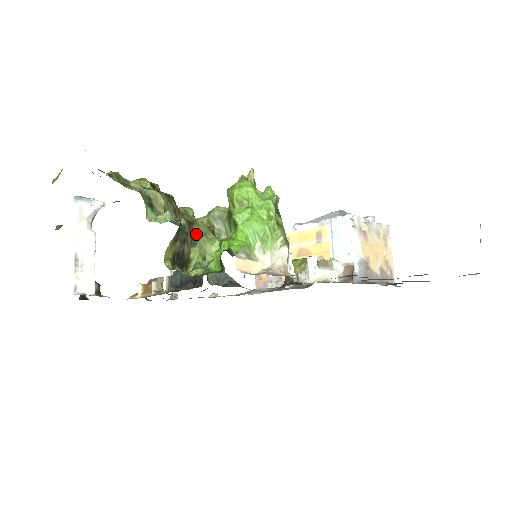
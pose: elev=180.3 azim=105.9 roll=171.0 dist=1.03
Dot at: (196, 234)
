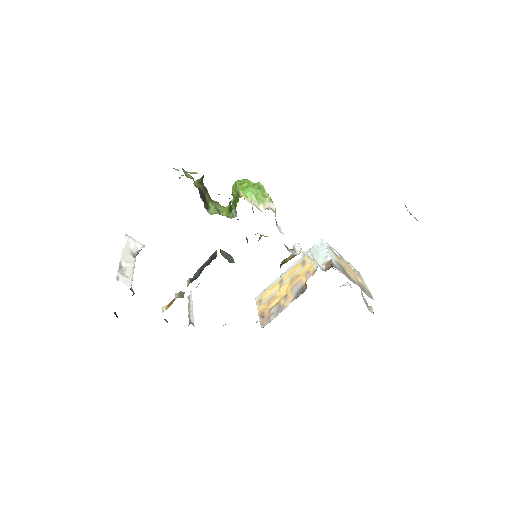
Dot at: (213, 200)
